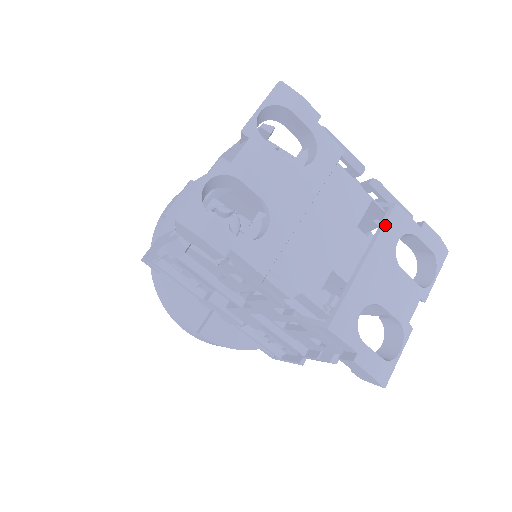
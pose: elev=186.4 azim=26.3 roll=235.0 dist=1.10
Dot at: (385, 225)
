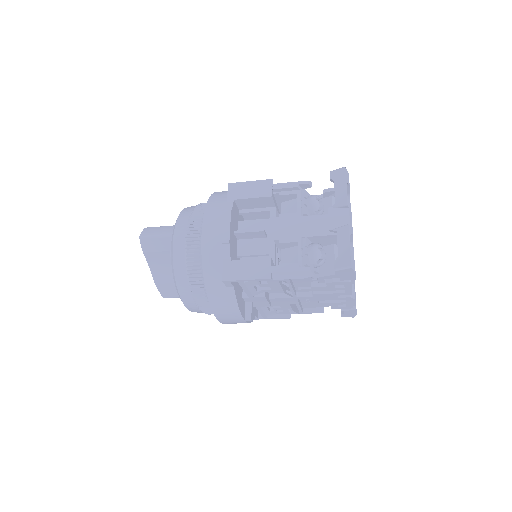
Dot at: occluded
